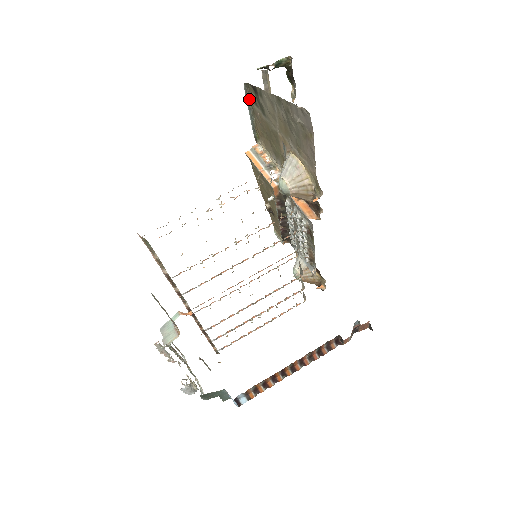
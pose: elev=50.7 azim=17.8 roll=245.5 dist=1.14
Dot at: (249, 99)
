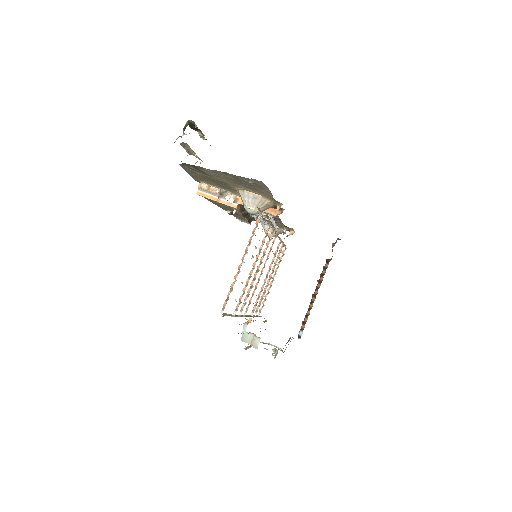
Dot at: (186, 169)
